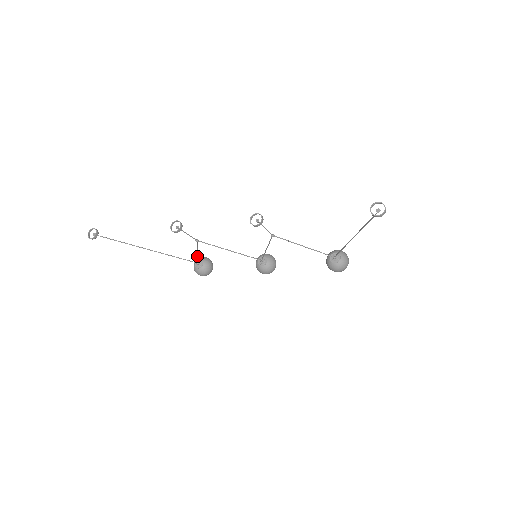
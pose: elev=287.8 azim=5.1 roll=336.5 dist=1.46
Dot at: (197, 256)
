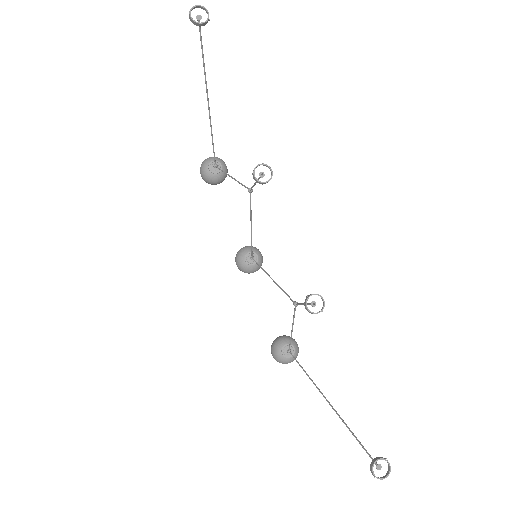
Dot at: (226, 173)
